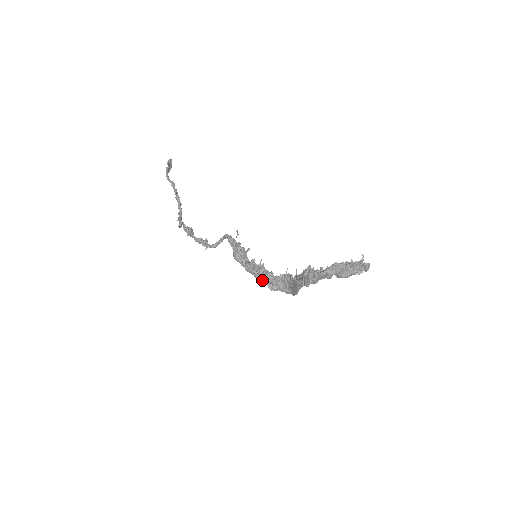
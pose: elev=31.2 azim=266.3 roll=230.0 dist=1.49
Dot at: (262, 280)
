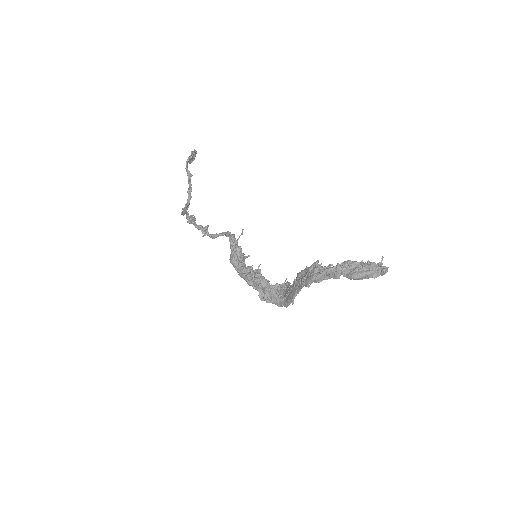
Dot at: (254, 287)
